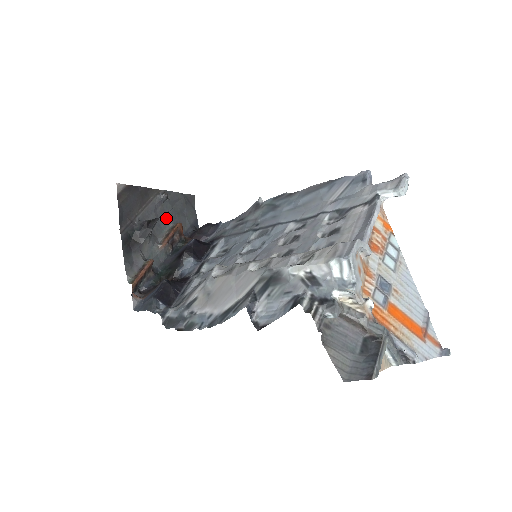
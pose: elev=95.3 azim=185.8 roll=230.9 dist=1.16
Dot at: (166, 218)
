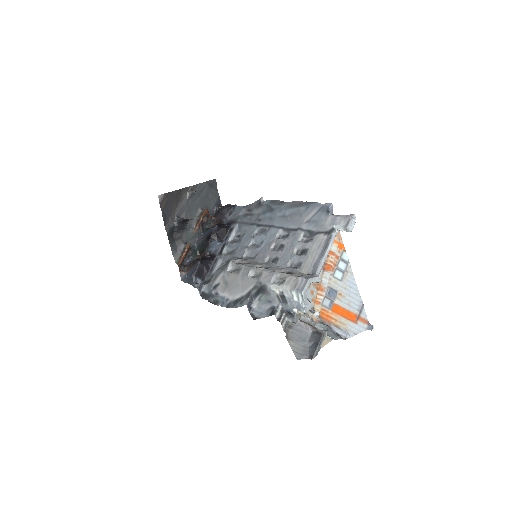
Dot at: (196, 206)
